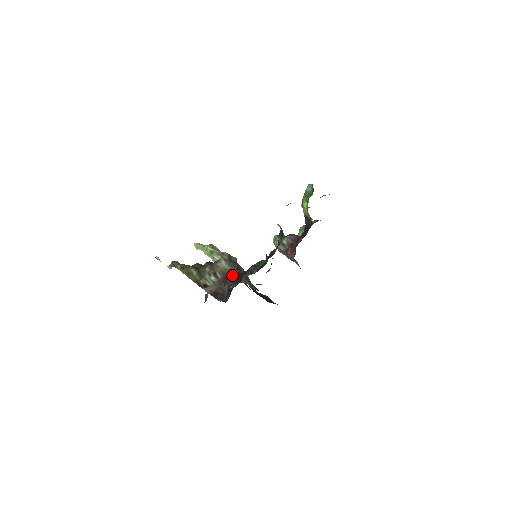
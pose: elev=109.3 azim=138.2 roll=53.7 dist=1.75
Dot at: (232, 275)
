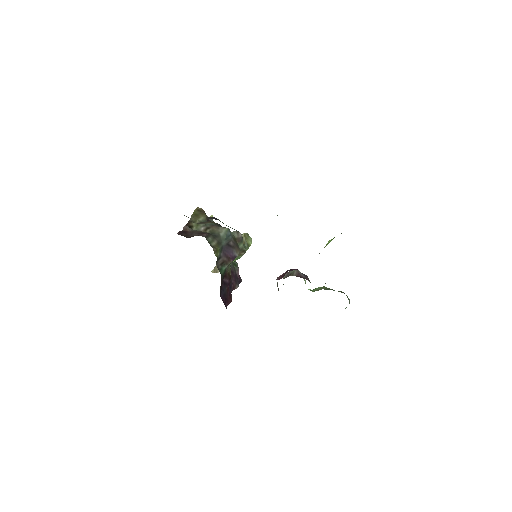
Dot at: (215, 238)
